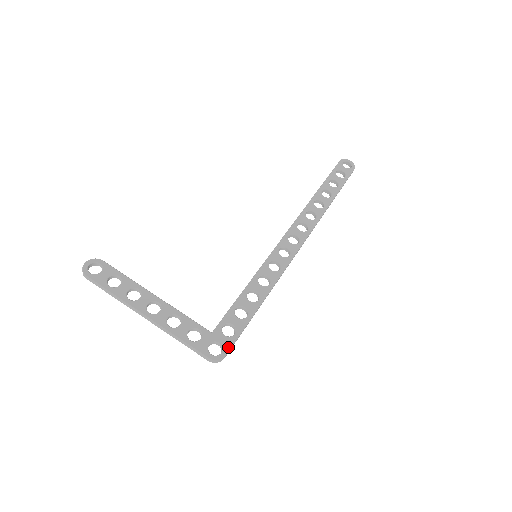
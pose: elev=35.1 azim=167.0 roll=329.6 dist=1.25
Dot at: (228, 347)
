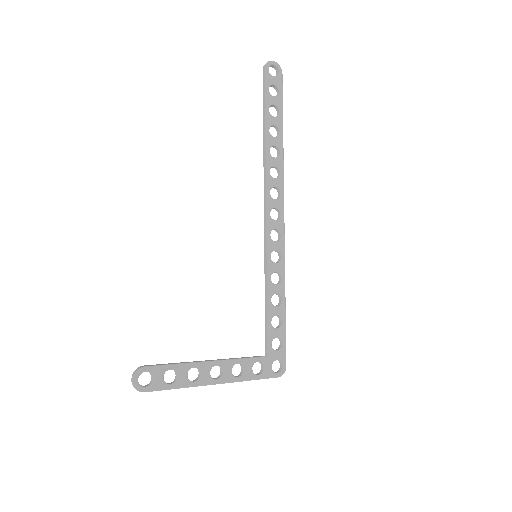
Dot at: (284, 358)
